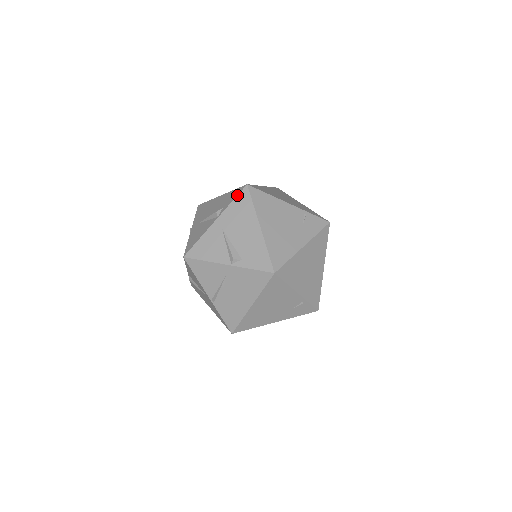
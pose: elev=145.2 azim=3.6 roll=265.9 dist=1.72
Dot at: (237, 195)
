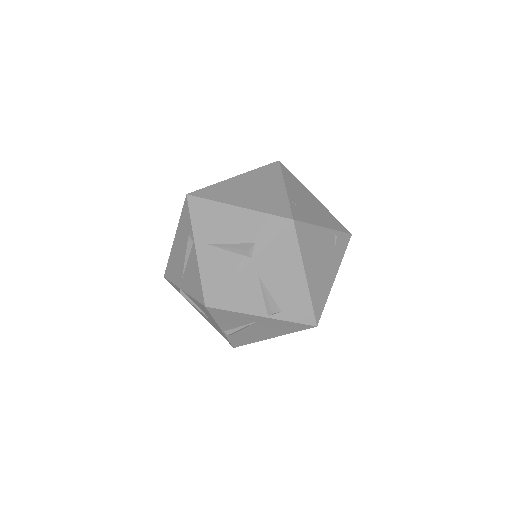
Dot at: (279, 233)
